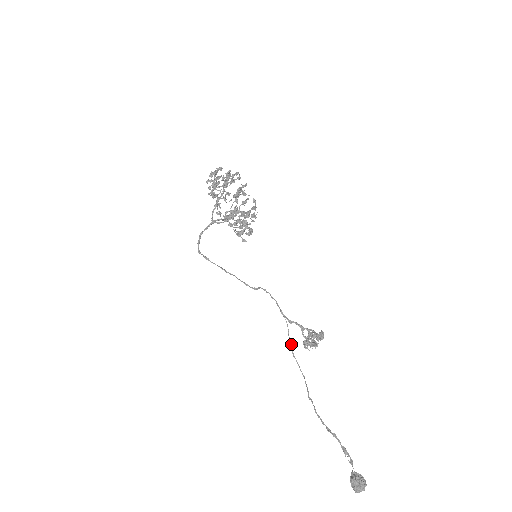
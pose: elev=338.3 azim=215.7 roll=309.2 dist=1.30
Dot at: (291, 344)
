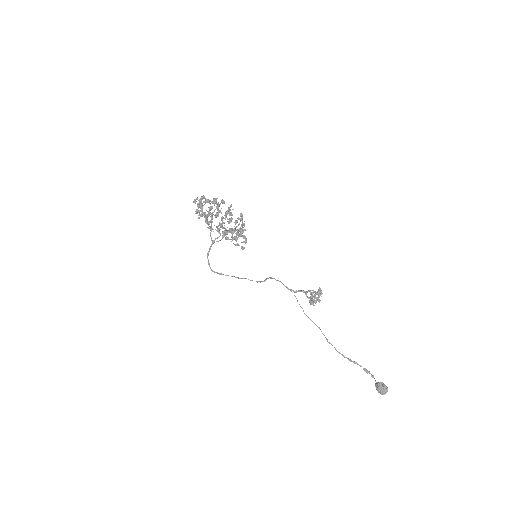
Dot at: (302, 308)
